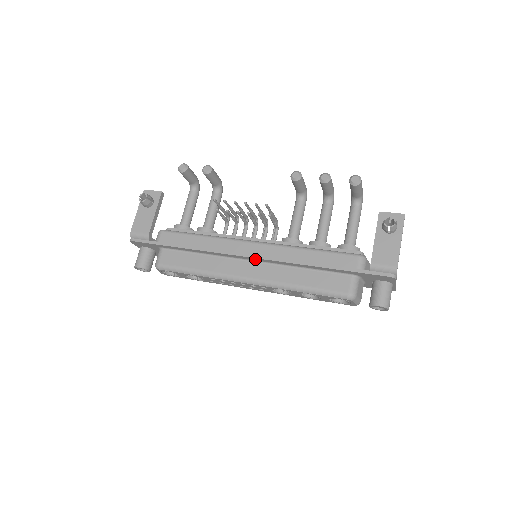
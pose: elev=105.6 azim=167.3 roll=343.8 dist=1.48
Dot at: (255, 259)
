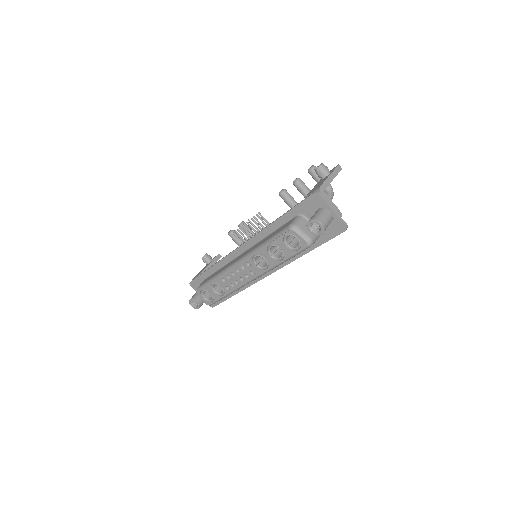
Dot at: (245, 247)
